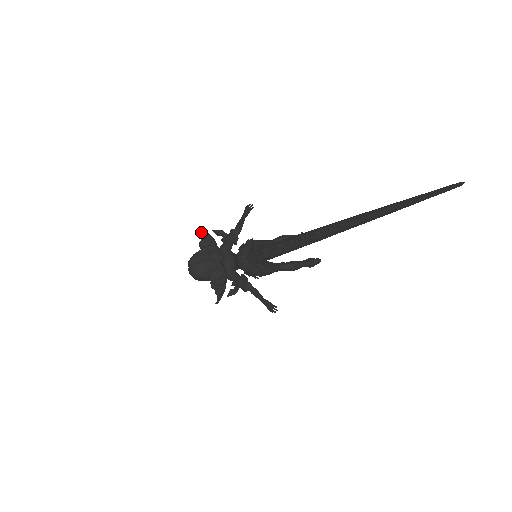
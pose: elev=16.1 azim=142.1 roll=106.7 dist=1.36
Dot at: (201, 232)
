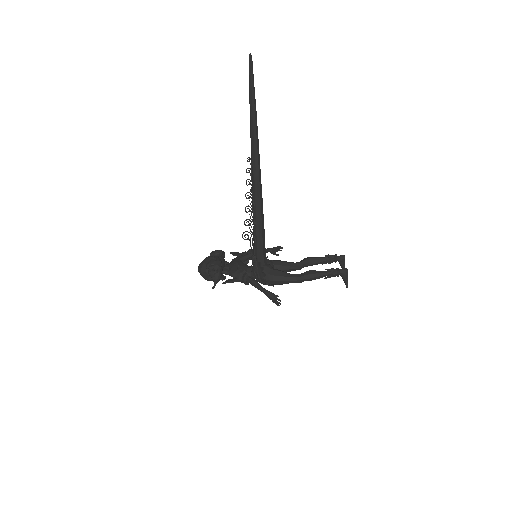
Dot at: occluded
